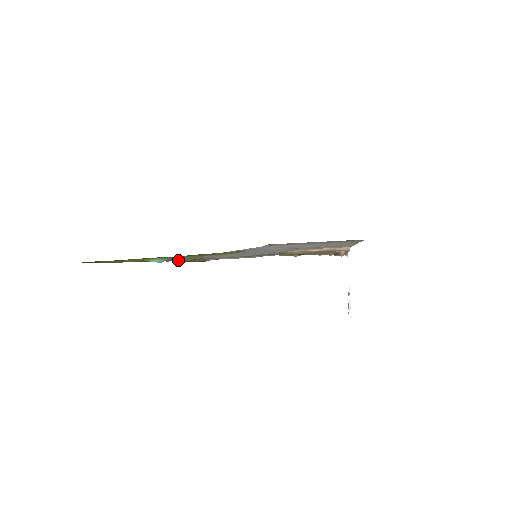
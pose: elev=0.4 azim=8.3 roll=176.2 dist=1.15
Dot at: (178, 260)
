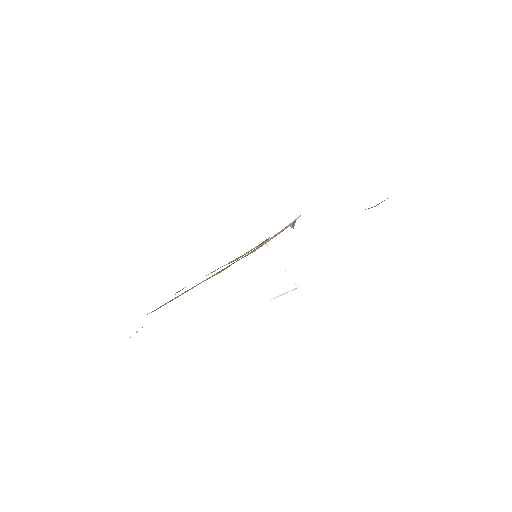
Dot at: occluded
